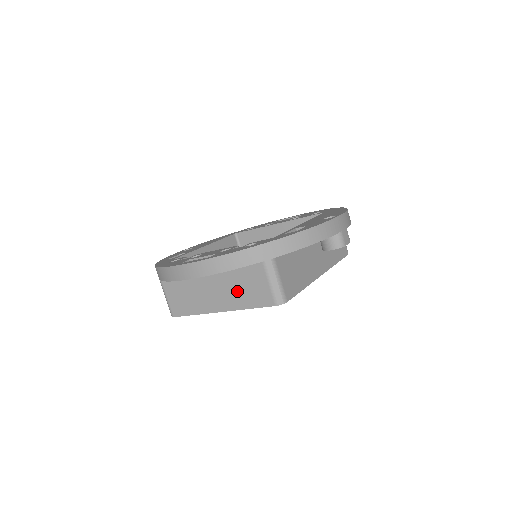
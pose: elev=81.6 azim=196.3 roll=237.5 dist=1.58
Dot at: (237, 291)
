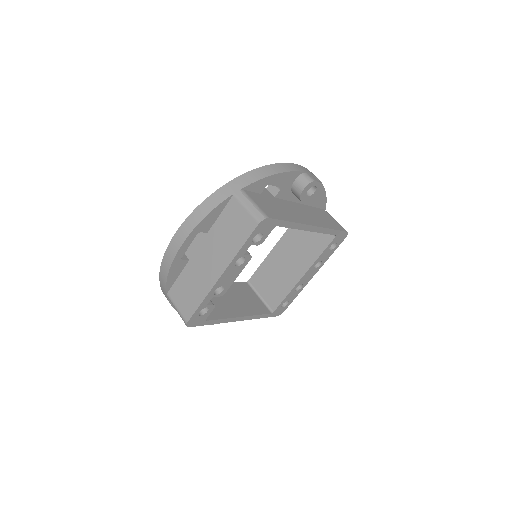
Dot at: (226, 241)
